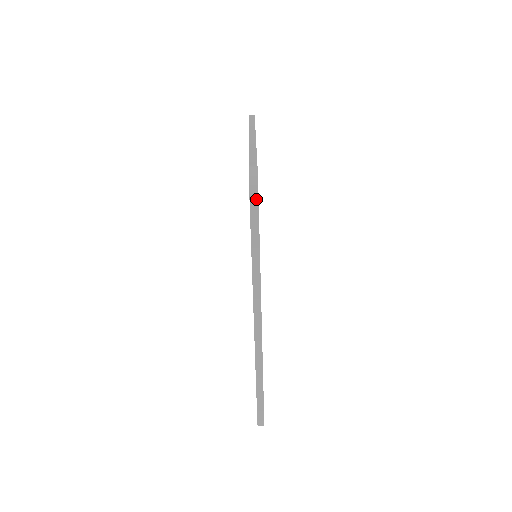
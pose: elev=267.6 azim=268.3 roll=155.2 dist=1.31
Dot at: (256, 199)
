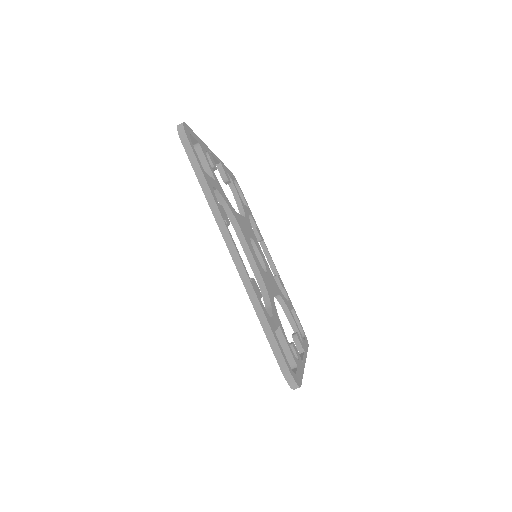
Dot at: (184, 134)
